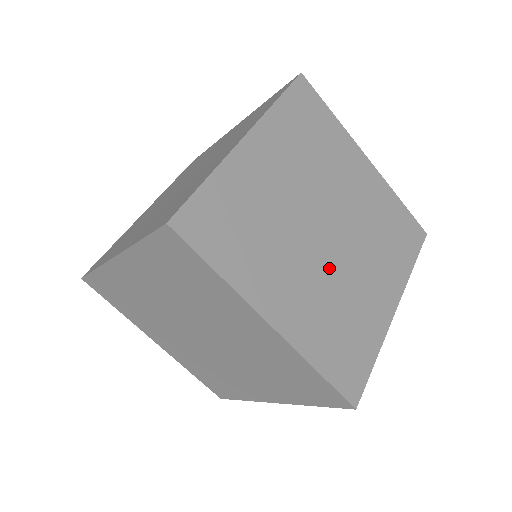
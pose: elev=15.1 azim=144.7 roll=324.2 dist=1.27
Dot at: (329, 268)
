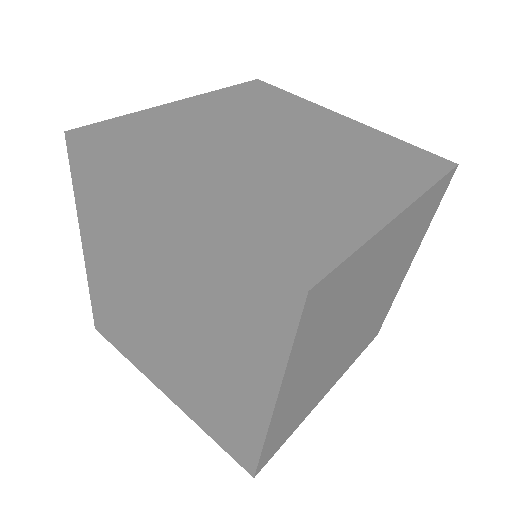
Dot at: (273, 171)
